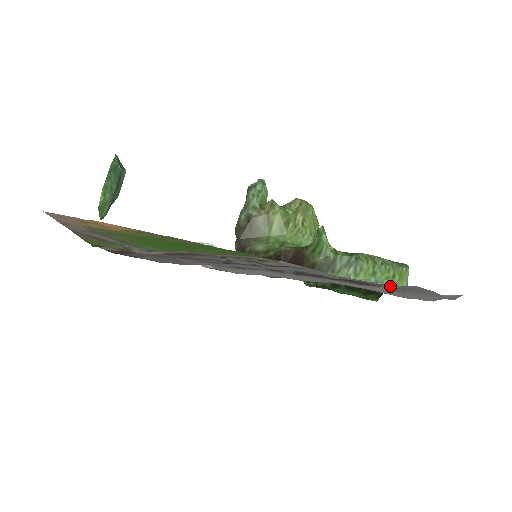
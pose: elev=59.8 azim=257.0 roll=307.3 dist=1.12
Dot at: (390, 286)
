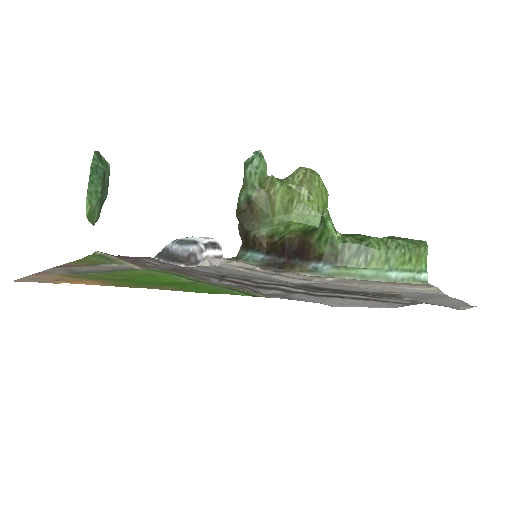
Dot at: (397, 304)
